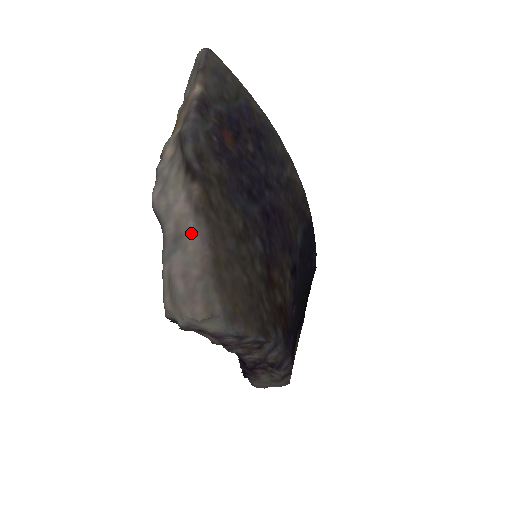
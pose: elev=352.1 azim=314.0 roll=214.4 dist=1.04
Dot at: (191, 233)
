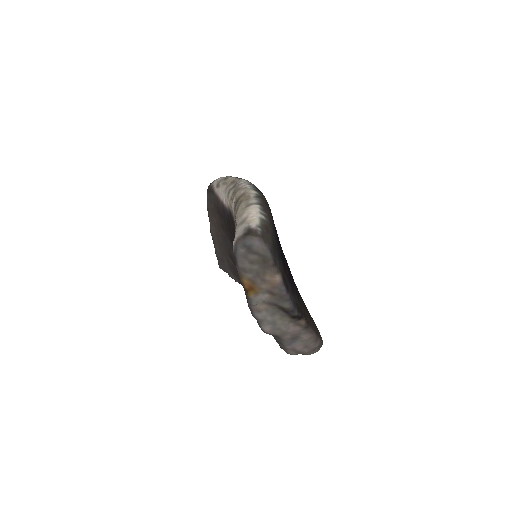
Dot at: (303, 334)
